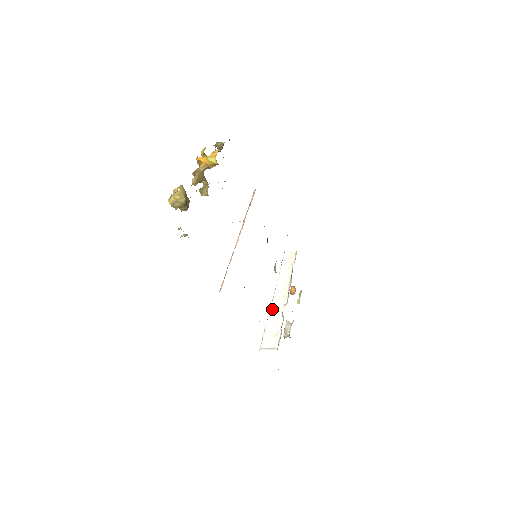
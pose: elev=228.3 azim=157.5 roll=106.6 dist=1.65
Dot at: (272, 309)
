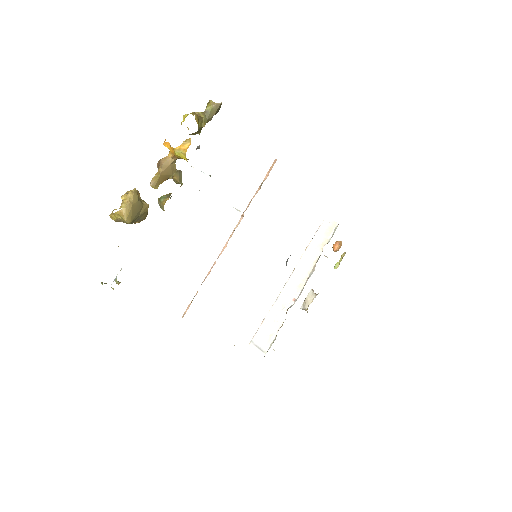
Dot at: (280, 297)
